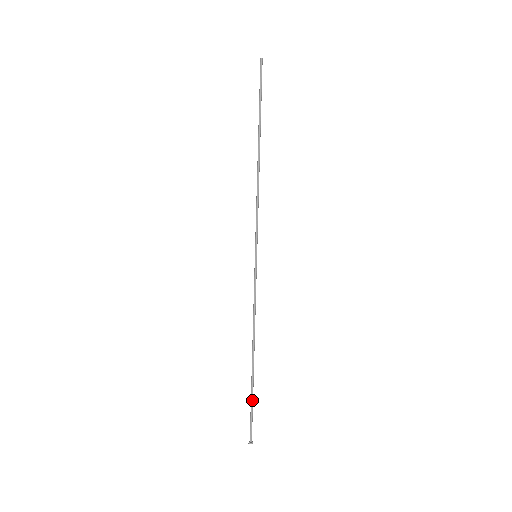
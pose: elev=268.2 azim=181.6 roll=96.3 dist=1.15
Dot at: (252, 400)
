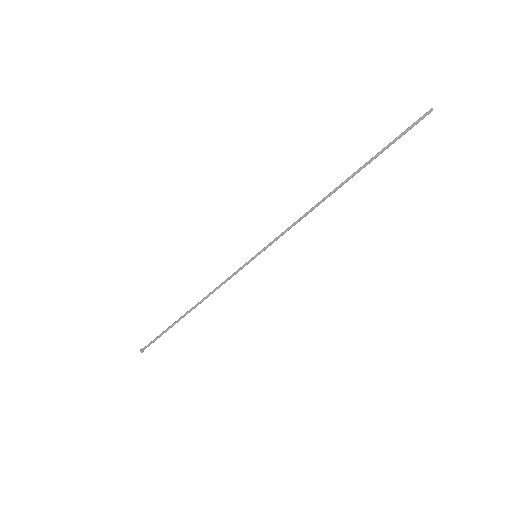
Dot at: (165, 332)
